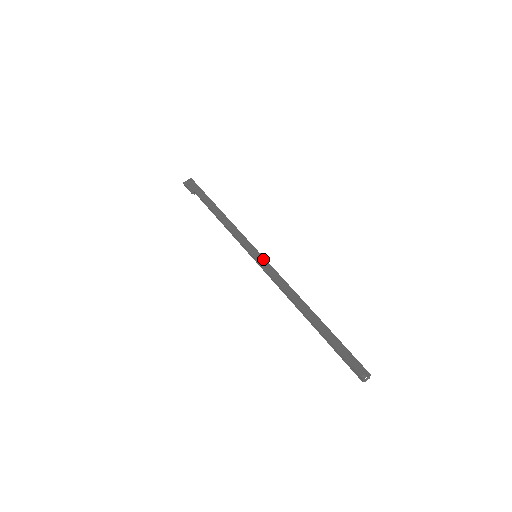
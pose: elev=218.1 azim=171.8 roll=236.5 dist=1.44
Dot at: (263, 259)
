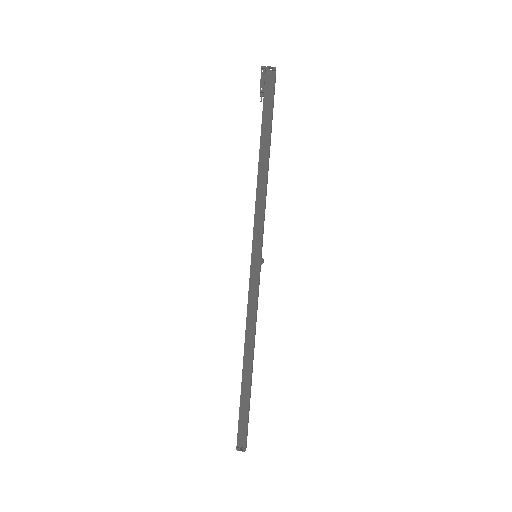
Dot at: (258, 268)
